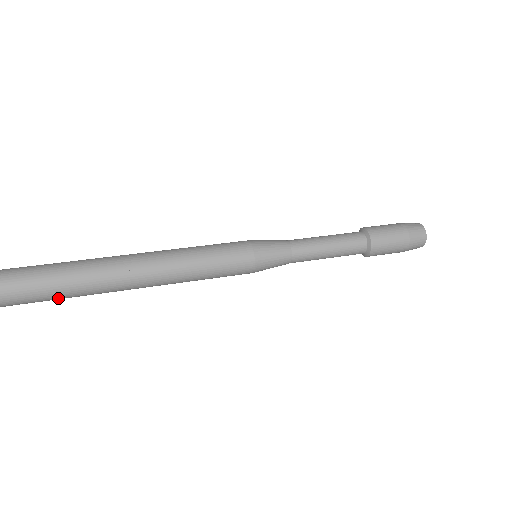
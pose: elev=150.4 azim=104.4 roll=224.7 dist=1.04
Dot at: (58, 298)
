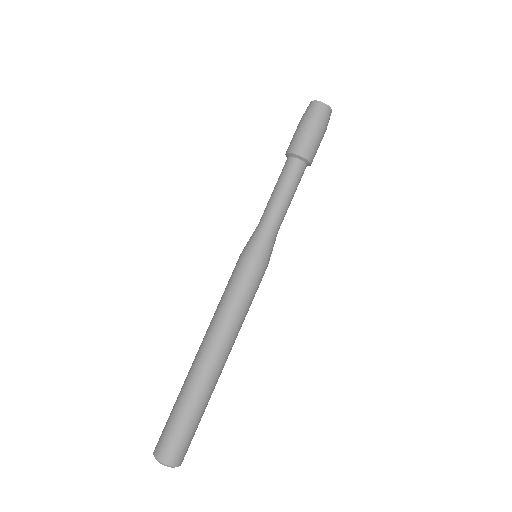
Dot at: occluded
